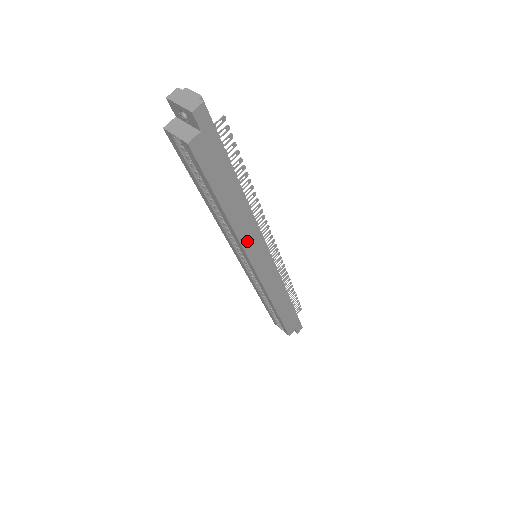
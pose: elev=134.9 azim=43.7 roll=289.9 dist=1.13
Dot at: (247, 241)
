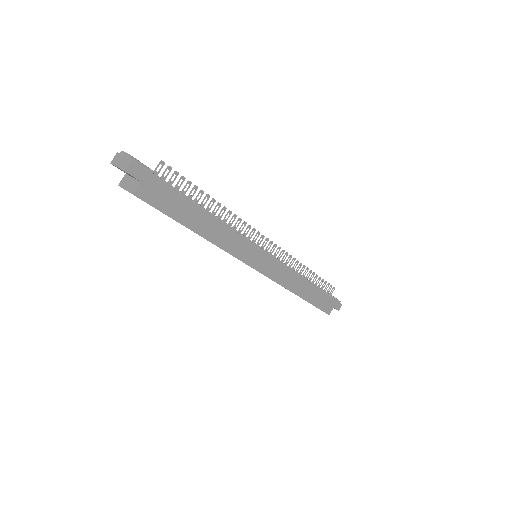
Dot at: (233, 248)
